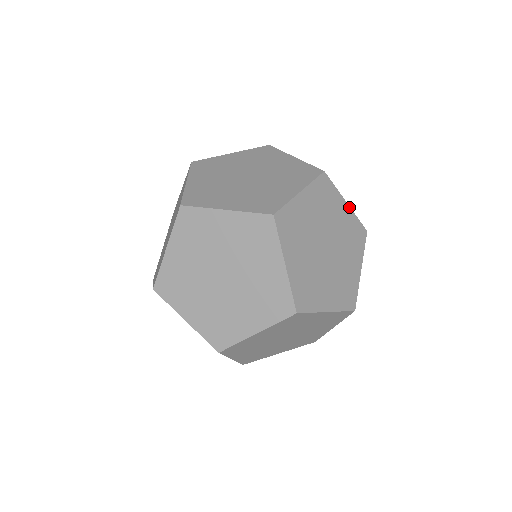
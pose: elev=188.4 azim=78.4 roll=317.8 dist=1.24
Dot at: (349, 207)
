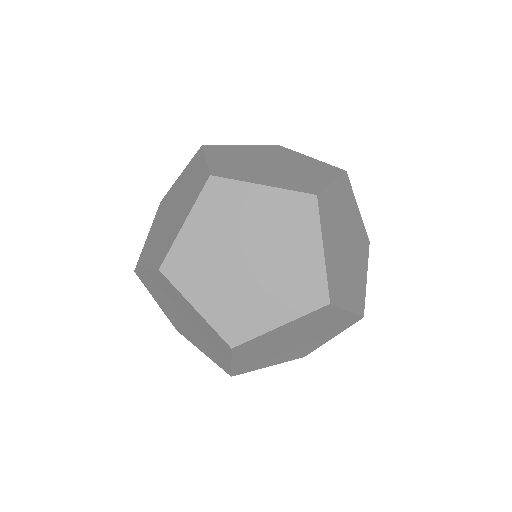
Dot at: occluded
